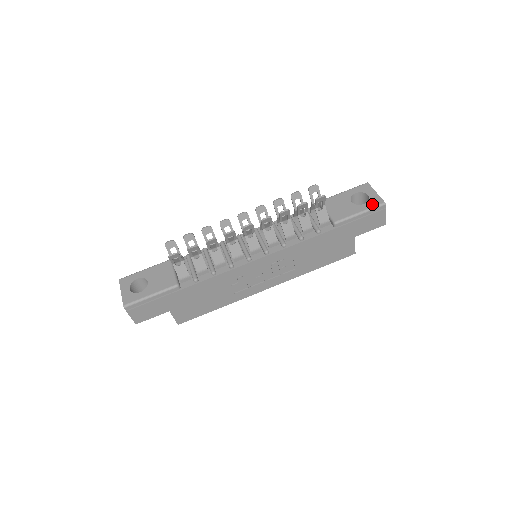
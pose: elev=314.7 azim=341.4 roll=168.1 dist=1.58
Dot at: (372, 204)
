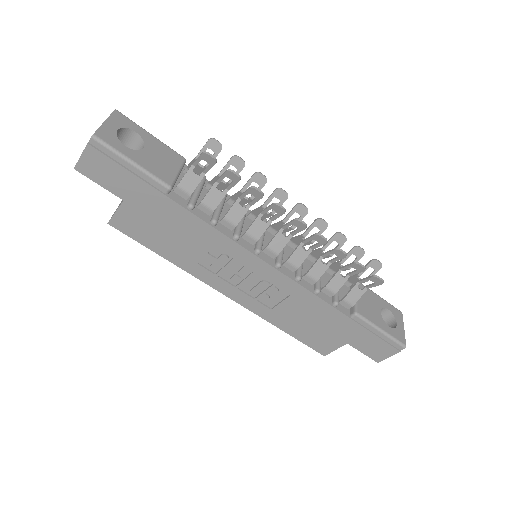
Dot at: (396, 335)
